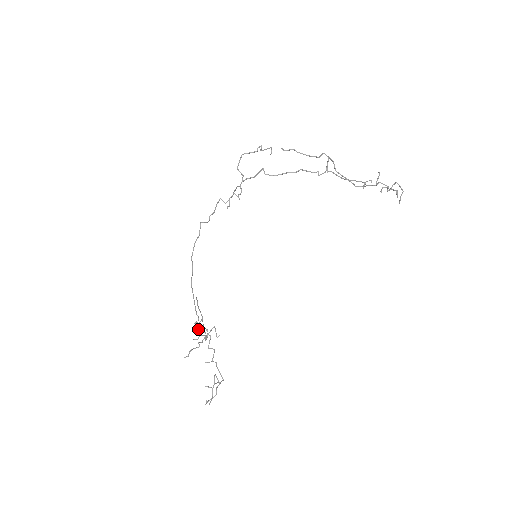
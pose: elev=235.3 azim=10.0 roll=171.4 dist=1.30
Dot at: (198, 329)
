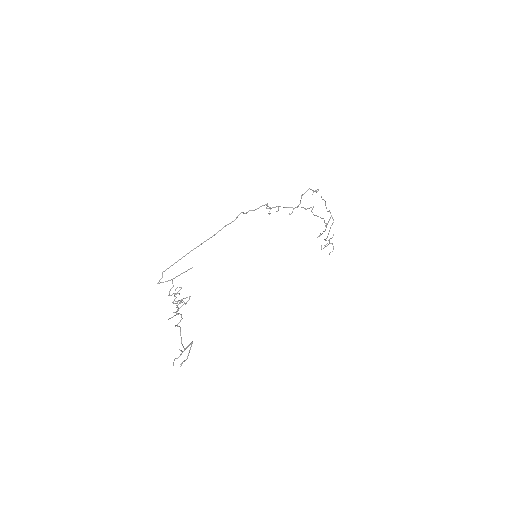
Dot at: occluded
